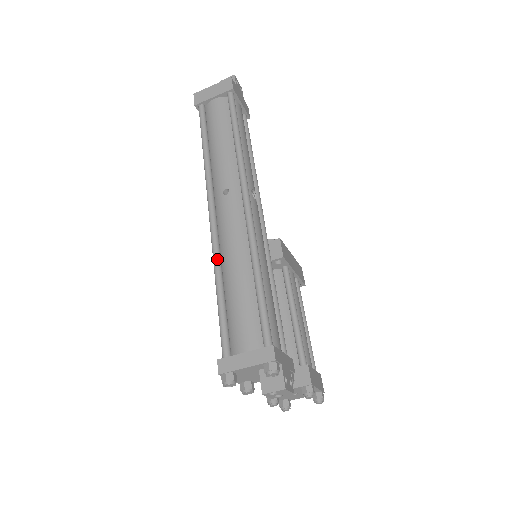
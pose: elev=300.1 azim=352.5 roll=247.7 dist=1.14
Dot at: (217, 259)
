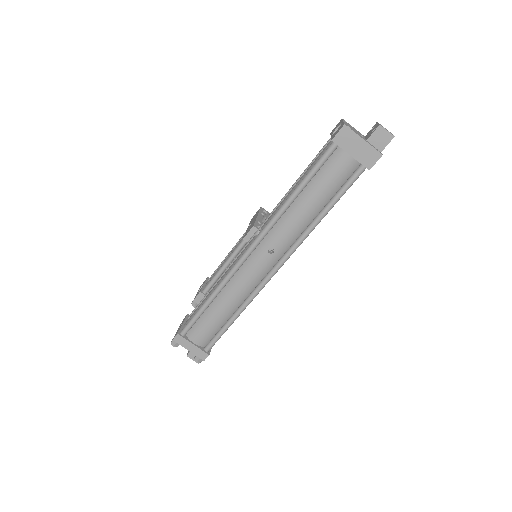
Dot at: (224, 285)
